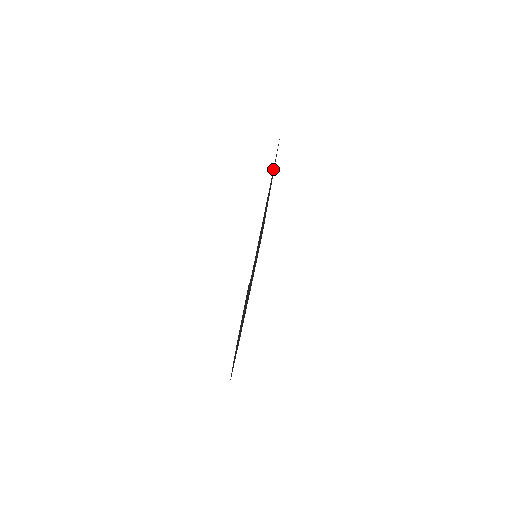
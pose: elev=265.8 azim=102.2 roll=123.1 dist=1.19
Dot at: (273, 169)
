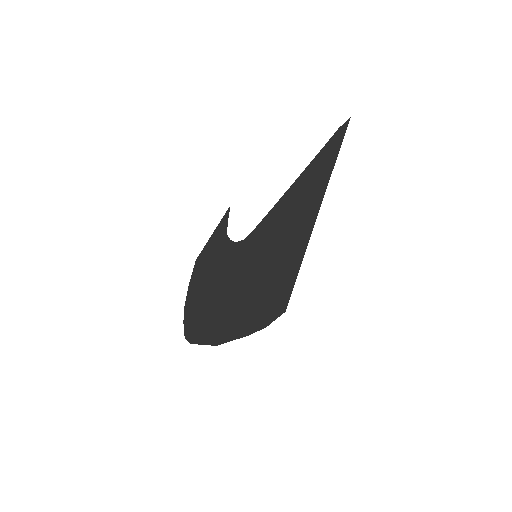
Dot at: (320, 166)
